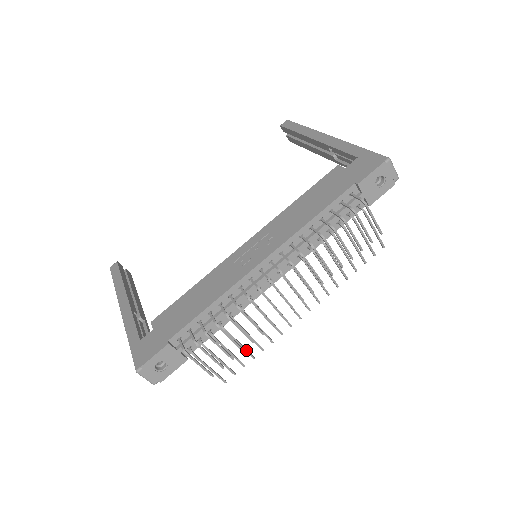
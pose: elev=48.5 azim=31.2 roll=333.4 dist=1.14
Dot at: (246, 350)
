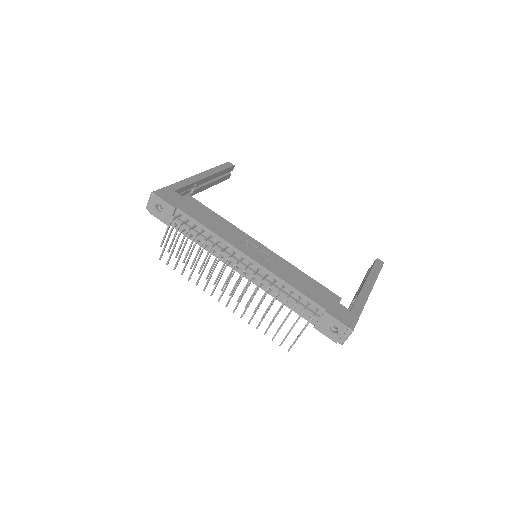
Dot at: (185, 266)
